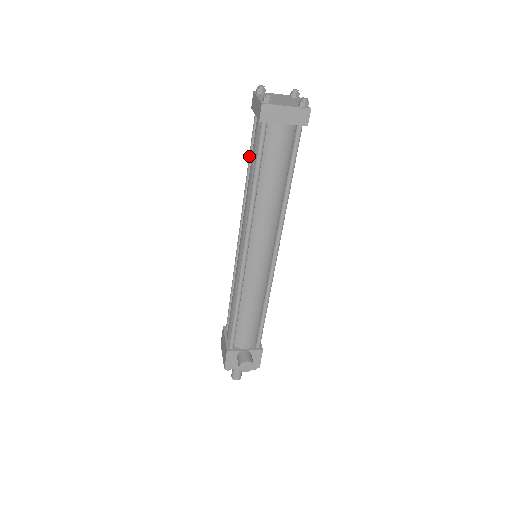
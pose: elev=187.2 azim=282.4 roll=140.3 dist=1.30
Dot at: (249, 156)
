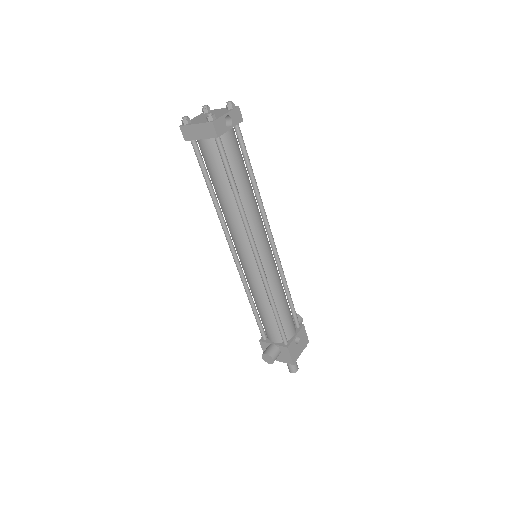
Dot at: occluded
